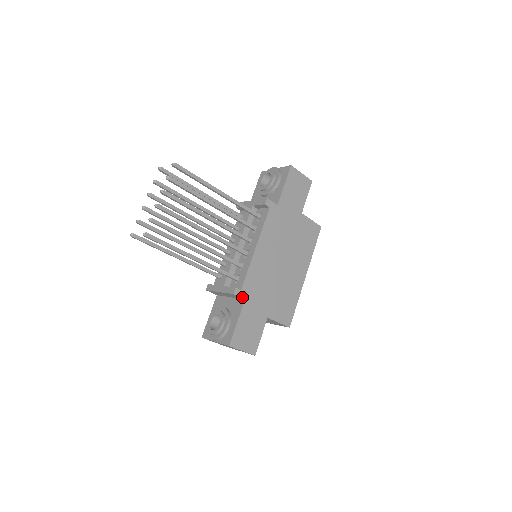
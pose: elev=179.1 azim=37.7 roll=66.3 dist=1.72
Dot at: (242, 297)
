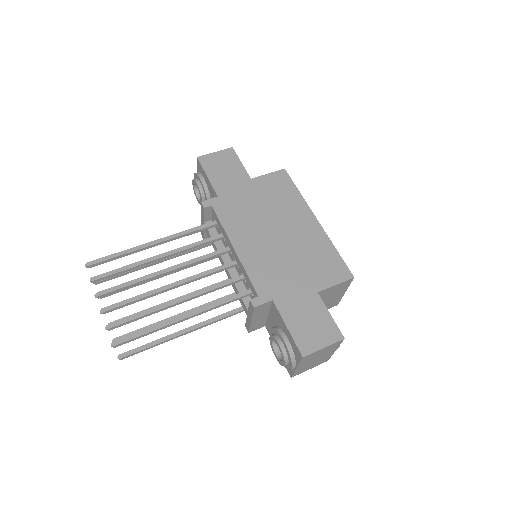
Dot at: (267, 301)
